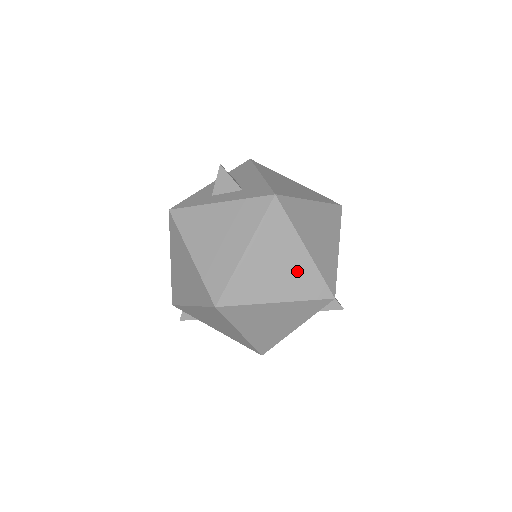
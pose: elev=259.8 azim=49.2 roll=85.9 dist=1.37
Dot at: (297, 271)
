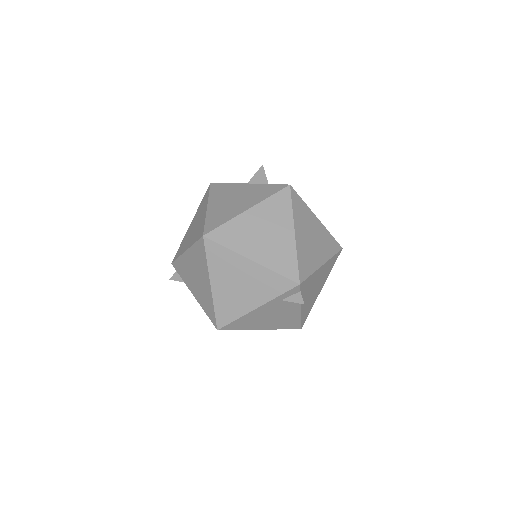
Dot at: (279, 246)
